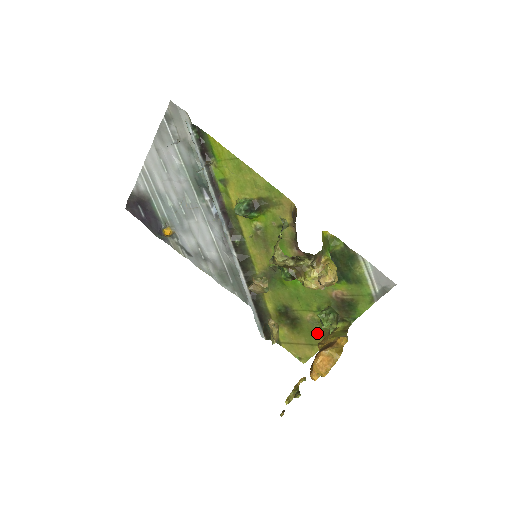
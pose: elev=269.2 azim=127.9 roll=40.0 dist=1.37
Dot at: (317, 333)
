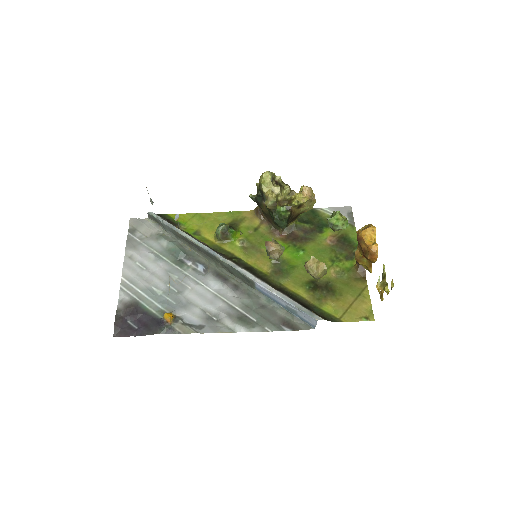
Dot at: (351, 281)
